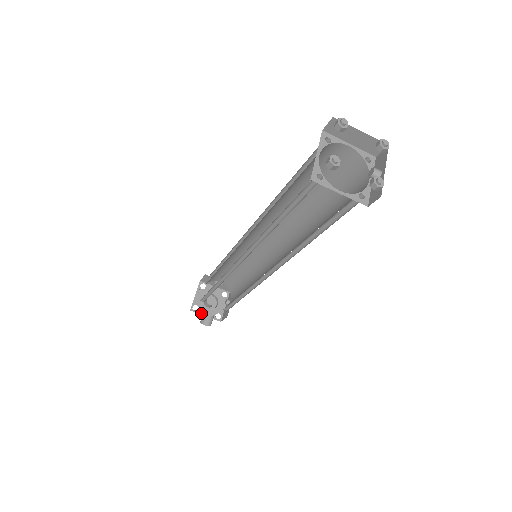
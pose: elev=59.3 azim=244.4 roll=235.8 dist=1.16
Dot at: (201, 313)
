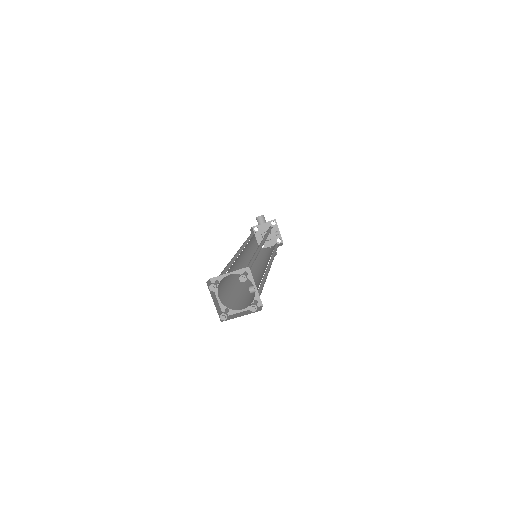
Dot at: (267, 246)
